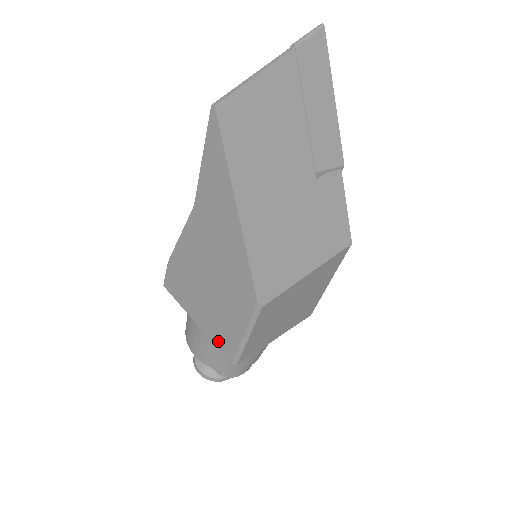
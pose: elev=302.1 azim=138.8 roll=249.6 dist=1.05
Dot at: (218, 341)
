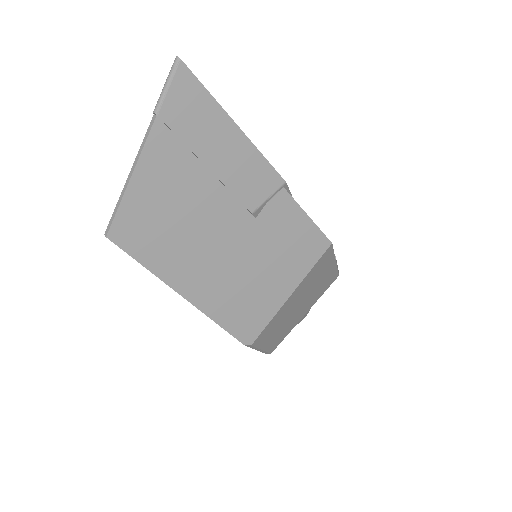
Dot at: occluded
